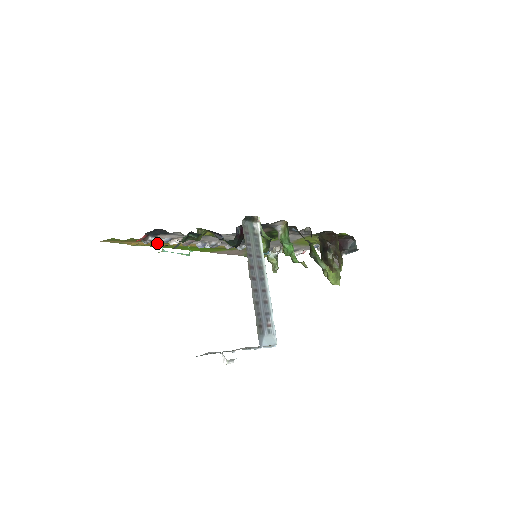
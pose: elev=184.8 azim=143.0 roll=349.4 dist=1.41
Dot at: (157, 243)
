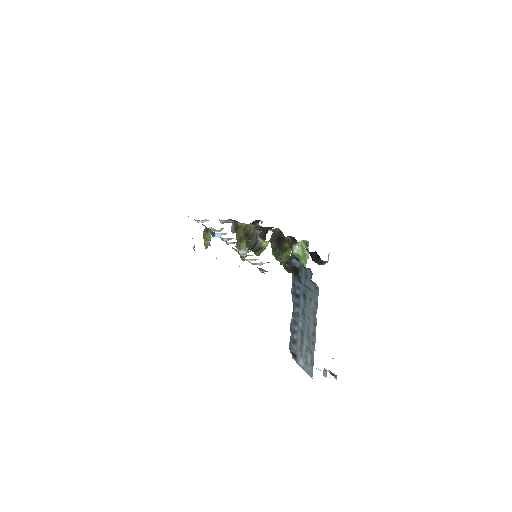
Dot at: occluded
